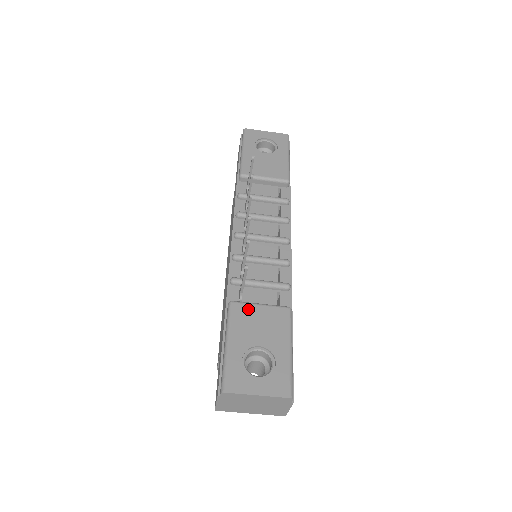
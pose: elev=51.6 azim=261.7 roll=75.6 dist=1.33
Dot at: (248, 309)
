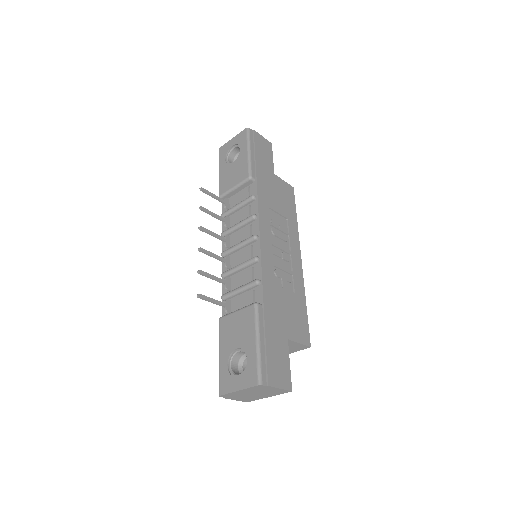
Dot at: (229, 320)
